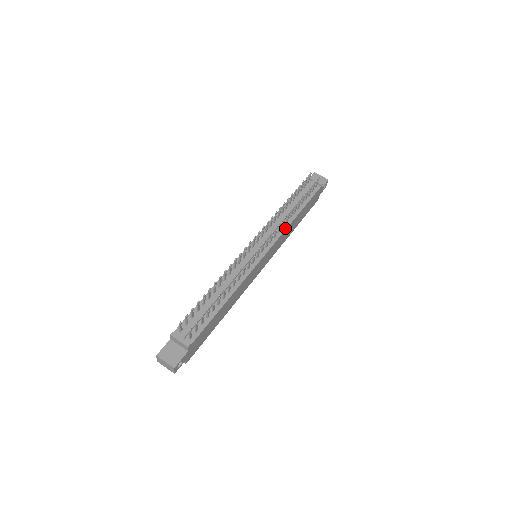
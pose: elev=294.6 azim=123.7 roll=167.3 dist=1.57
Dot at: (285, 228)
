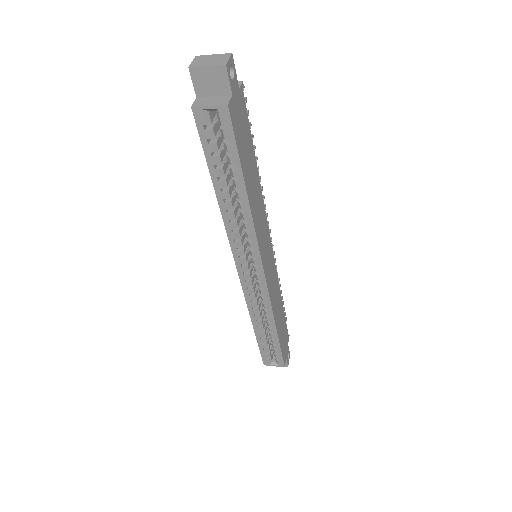
Dot at: (277, 281)
